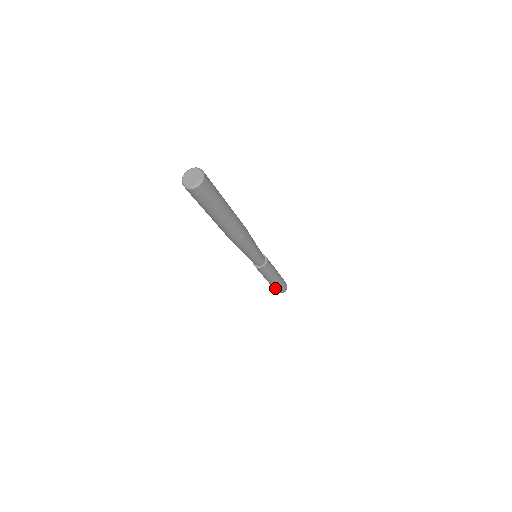
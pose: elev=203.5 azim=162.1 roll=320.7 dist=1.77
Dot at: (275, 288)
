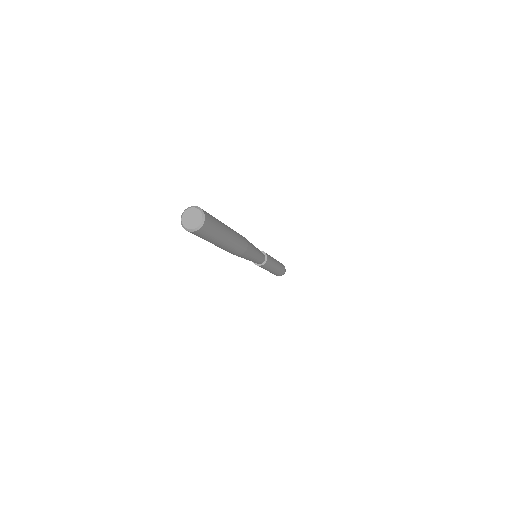
Dot at: (280, 273)
